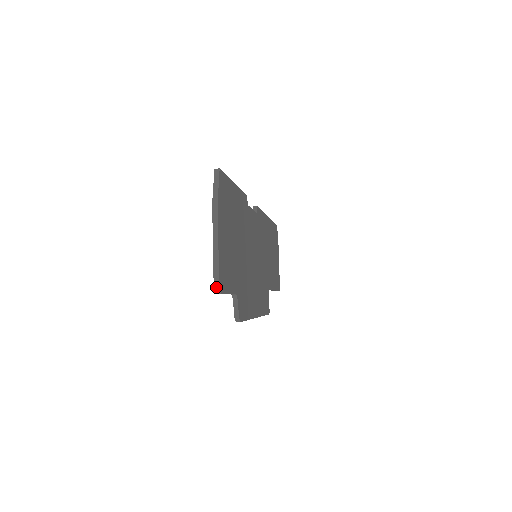
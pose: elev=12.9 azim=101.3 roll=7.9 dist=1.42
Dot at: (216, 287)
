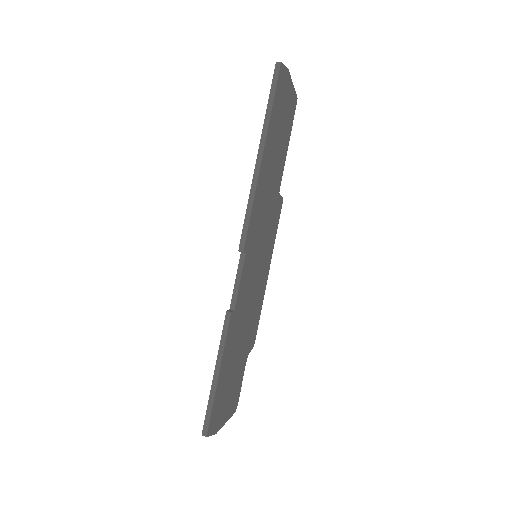
Dot at: occluded
